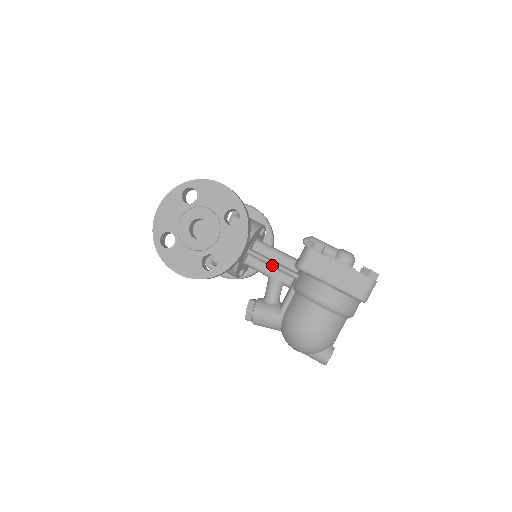
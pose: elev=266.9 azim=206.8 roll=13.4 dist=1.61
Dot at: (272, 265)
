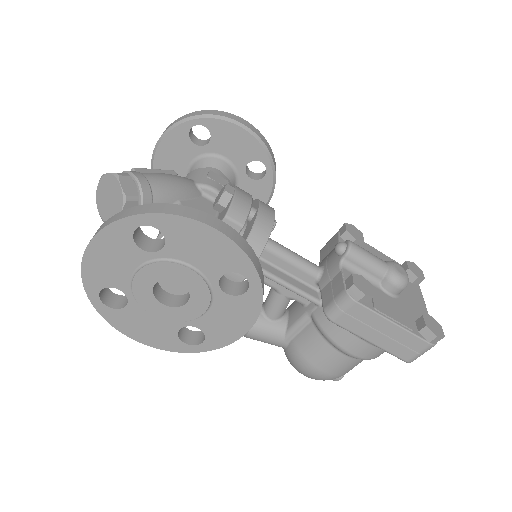
Dot at: (283, 286)
